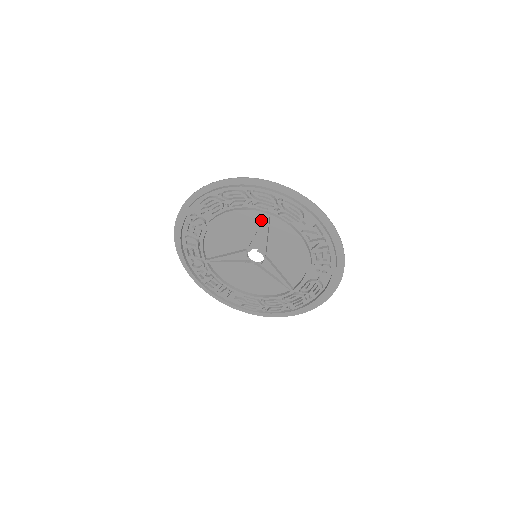
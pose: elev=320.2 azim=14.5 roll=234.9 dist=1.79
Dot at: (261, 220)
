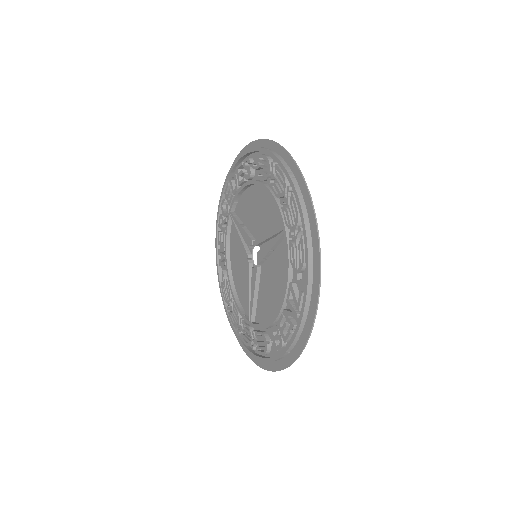
Dot at: occluded
